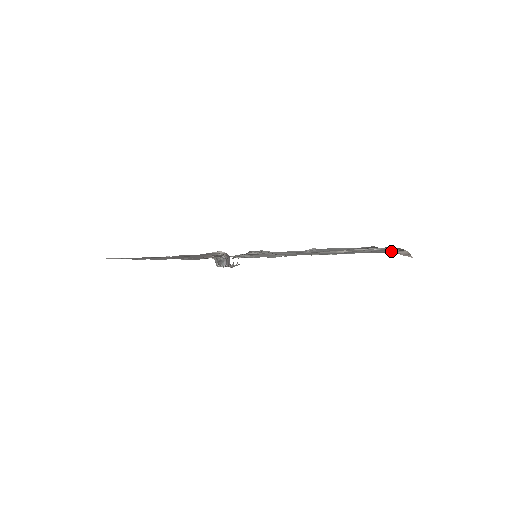
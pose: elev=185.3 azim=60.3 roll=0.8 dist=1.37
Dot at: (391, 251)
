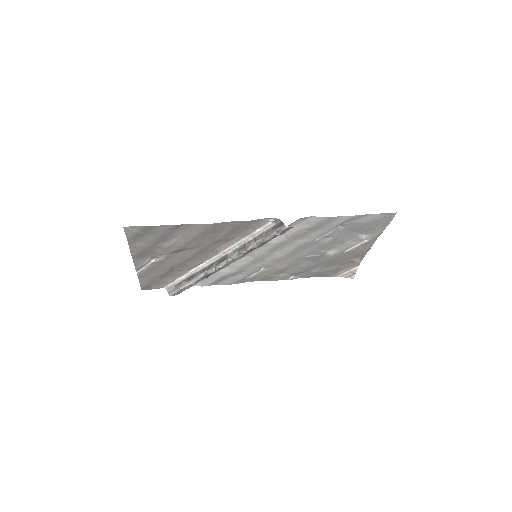
Dot at: (342, 270)
